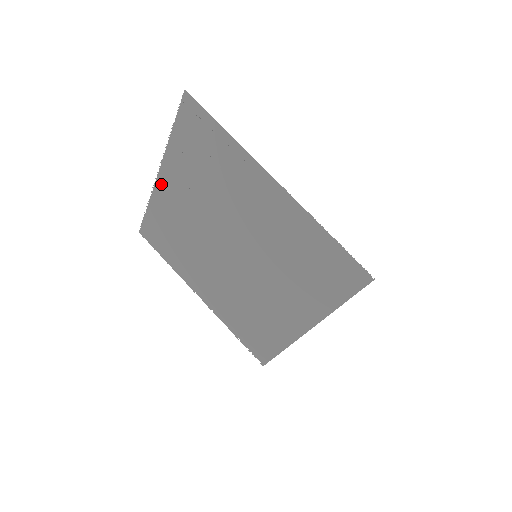
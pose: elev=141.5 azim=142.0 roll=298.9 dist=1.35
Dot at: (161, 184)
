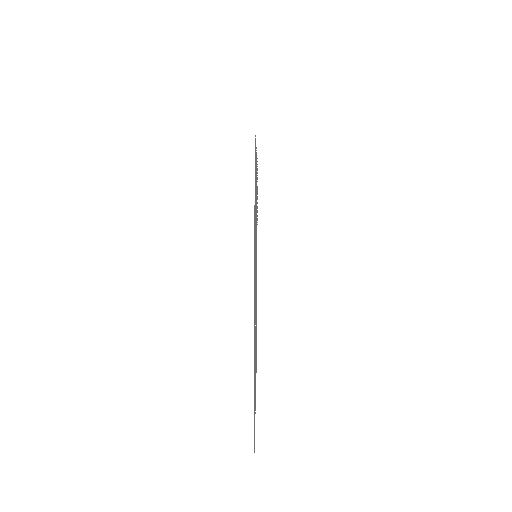
Dot at: occluded
